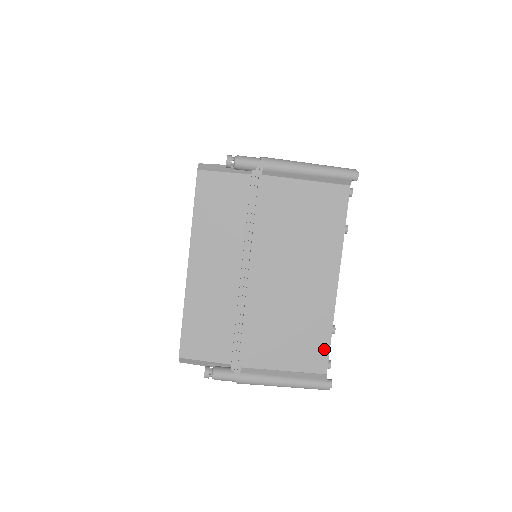
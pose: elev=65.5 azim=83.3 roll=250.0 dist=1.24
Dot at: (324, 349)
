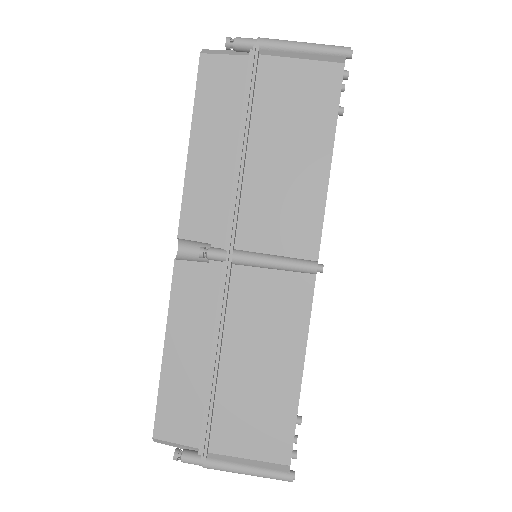
Dot at: occluded
